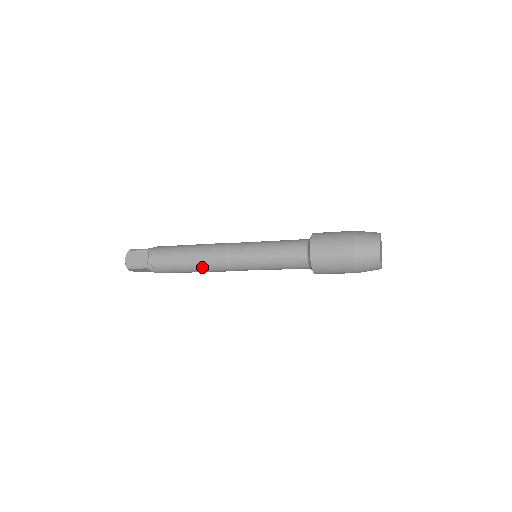
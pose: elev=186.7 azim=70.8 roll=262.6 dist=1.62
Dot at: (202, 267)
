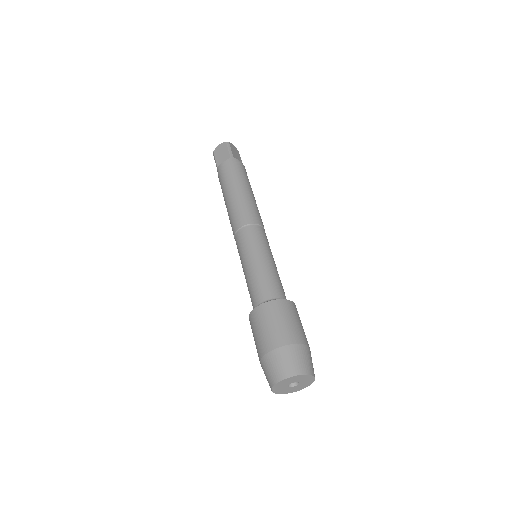
Dot at: (228, 214)
